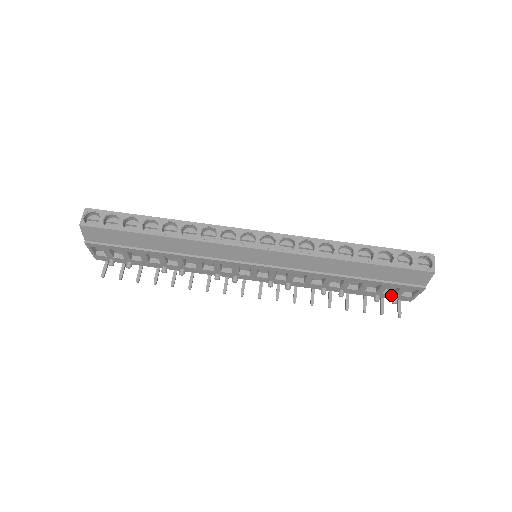
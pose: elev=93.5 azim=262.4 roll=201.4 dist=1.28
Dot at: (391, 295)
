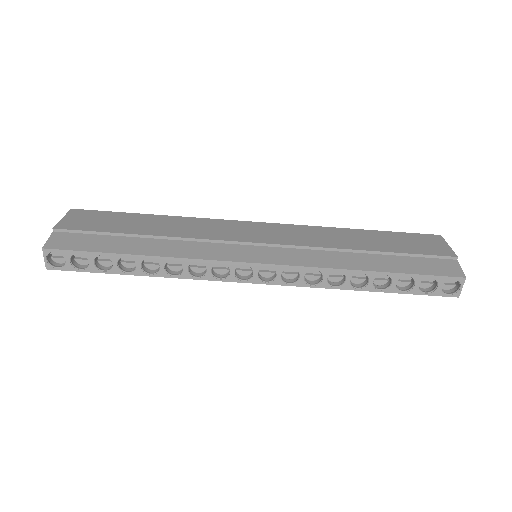
Dot at: occluded
